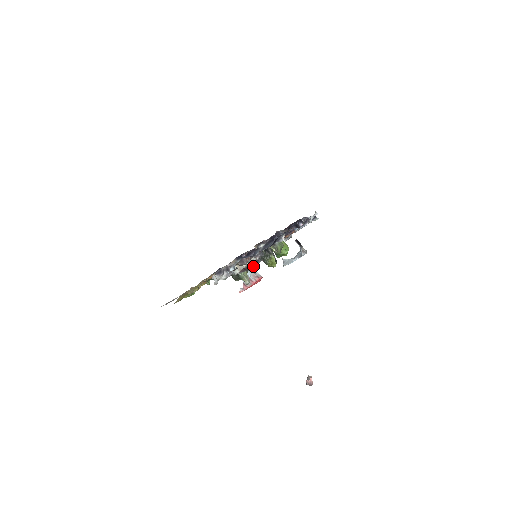
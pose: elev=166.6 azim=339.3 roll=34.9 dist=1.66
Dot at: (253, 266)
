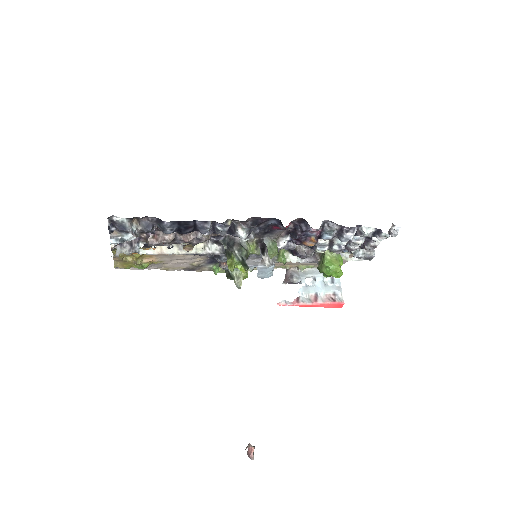
Dot at: occluded
